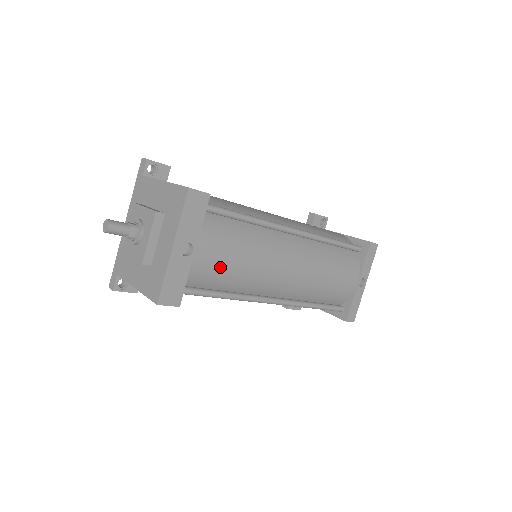
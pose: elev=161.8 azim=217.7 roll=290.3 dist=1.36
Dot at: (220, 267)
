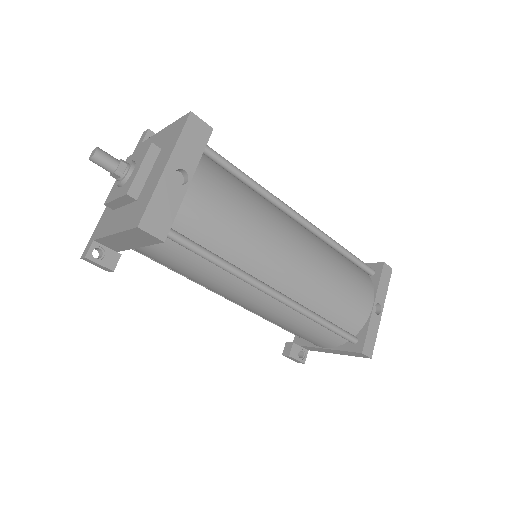
Dot at: (217, 216)
